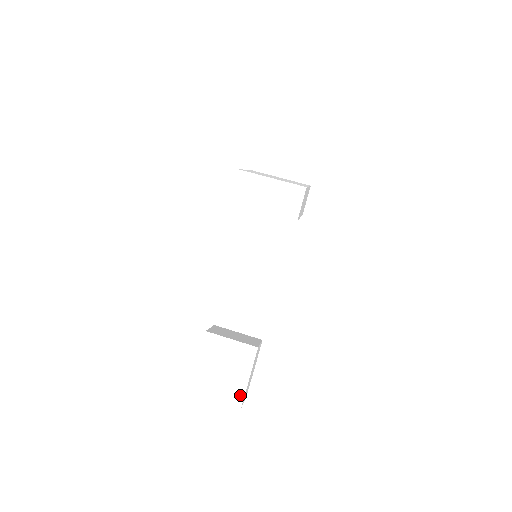
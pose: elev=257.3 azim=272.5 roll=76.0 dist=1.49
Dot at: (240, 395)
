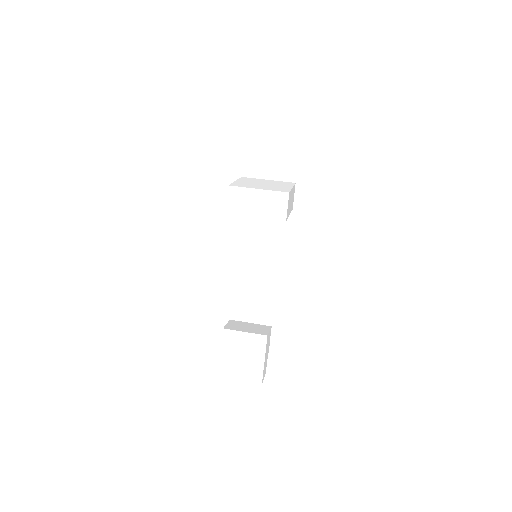
Dot at: (259, 375)
